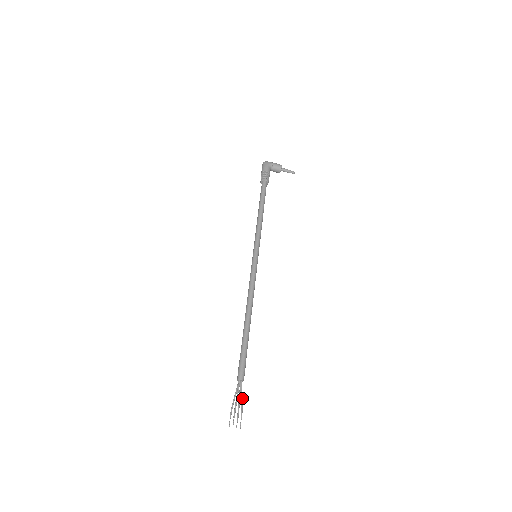
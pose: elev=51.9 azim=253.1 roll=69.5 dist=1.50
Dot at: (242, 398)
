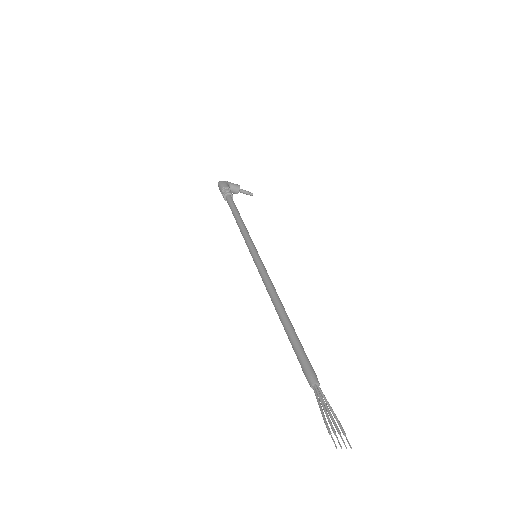
Dot at: (330, 406)
